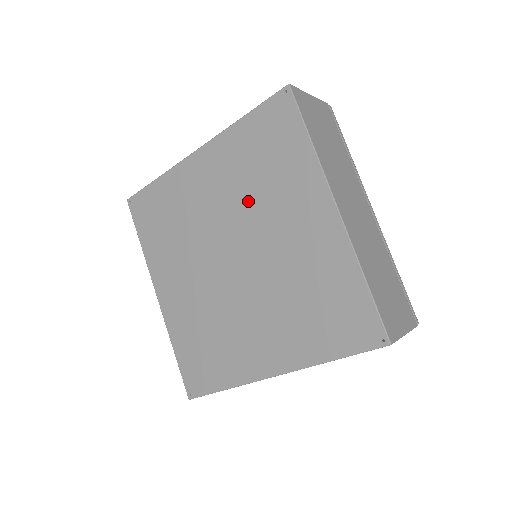
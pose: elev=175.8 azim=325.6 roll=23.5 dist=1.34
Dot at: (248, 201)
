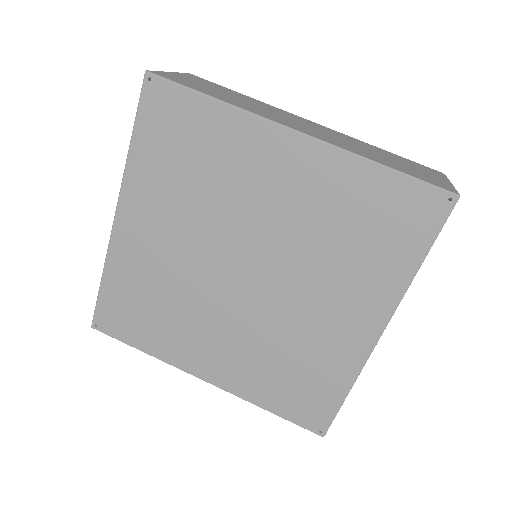
Dot at: (308, 245)
